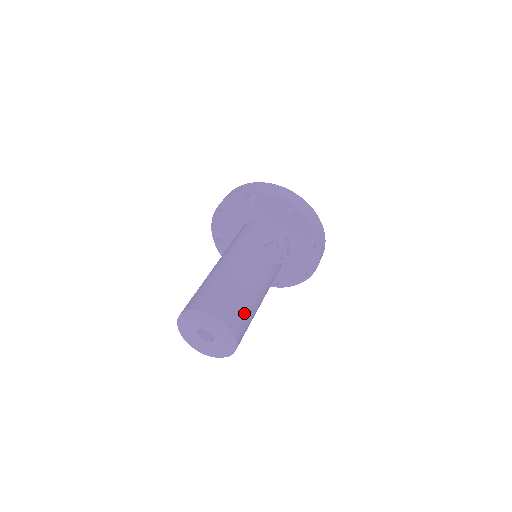
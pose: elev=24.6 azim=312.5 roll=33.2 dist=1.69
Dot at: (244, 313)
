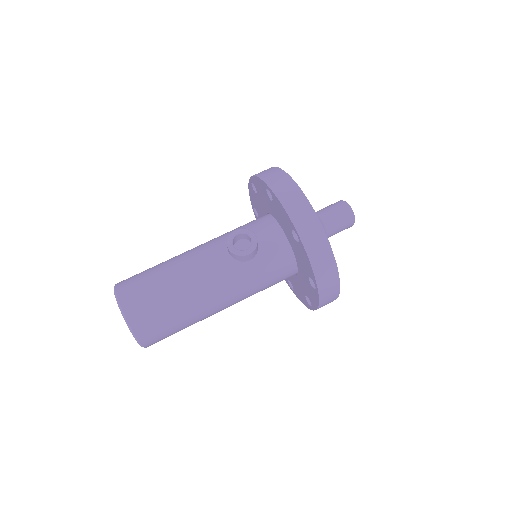
Dot at: (152, 296)
